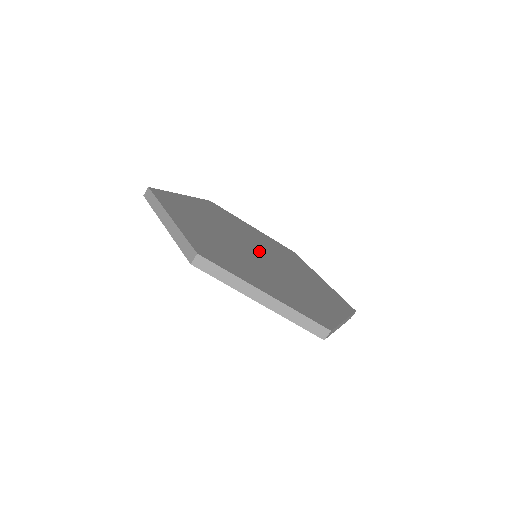
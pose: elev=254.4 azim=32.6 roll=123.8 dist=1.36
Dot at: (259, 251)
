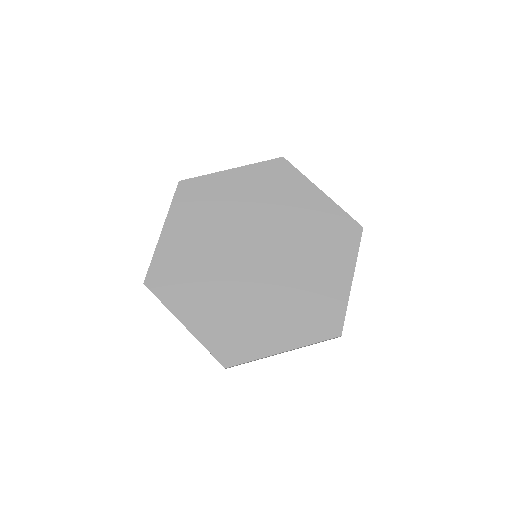
Dot at: (255, 248)
